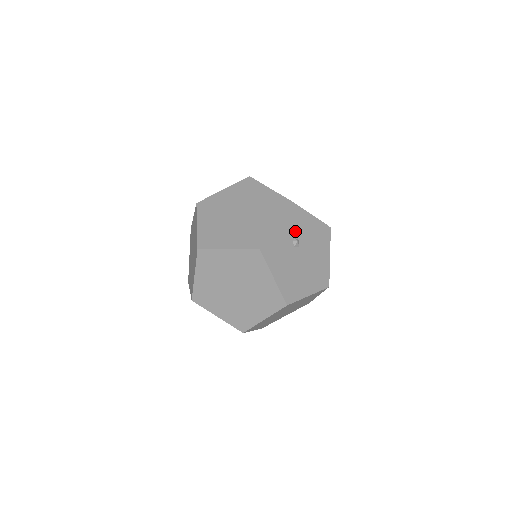
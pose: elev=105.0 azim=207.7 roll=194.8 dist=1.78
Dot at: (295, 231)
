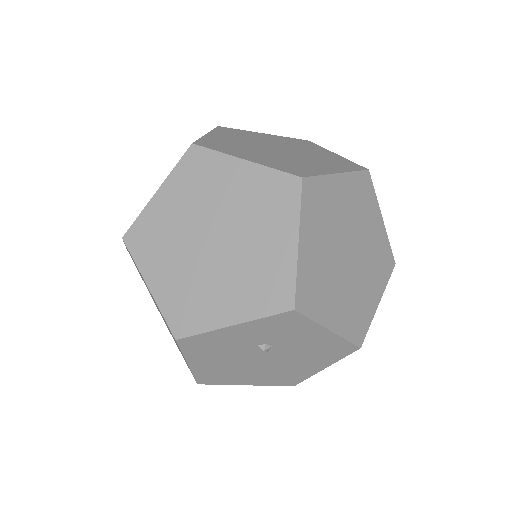
Dot at: (273, 338)
